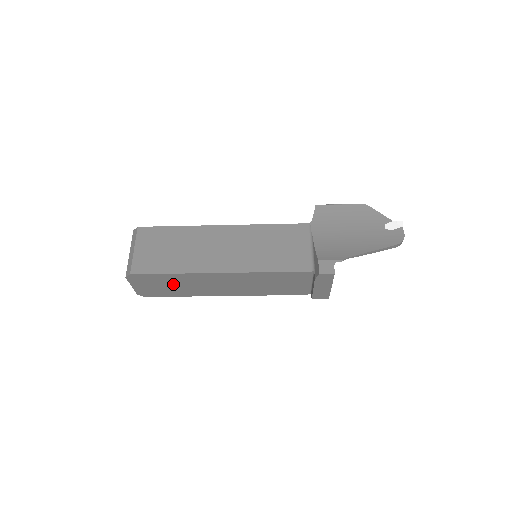
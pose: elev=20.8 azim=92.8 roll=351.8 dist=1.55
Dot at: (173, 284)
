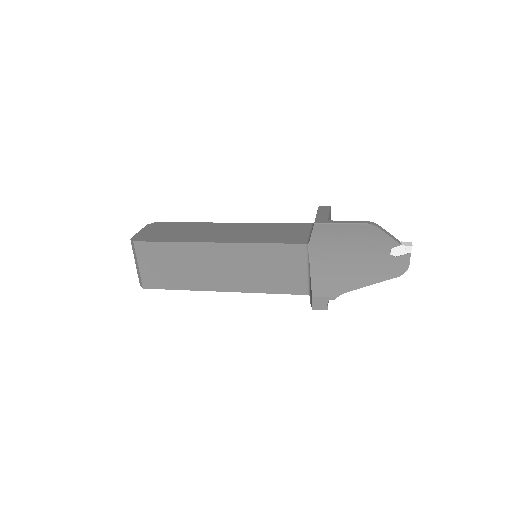
Dot at: occluded
